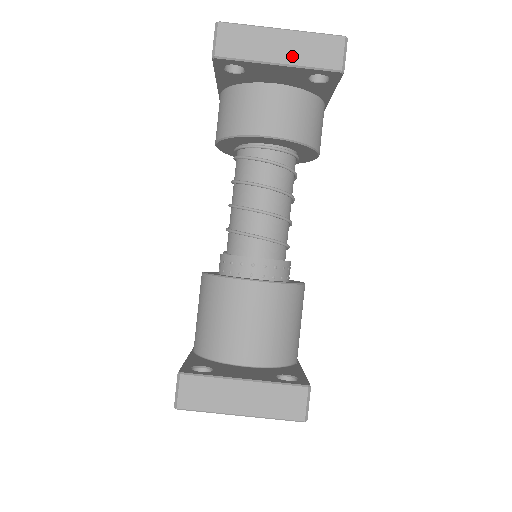
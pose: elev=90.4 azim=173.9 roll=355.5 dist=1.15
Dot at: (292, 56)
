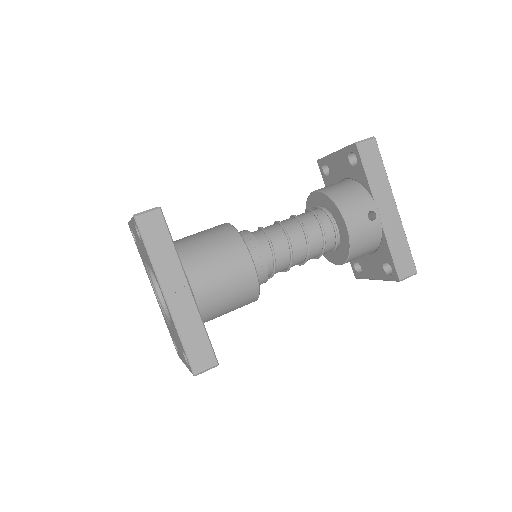
Dot at: occluded
